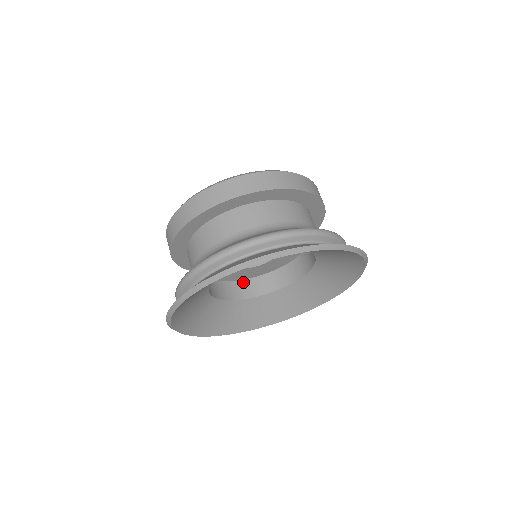
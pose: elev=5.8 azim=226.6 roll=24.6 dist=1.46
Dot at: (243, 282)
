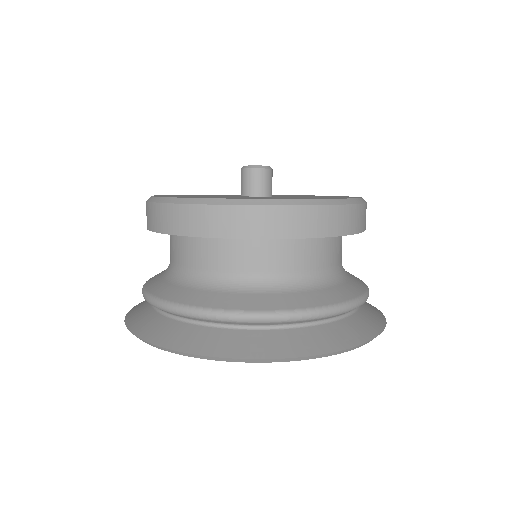
Dot at: occluded
